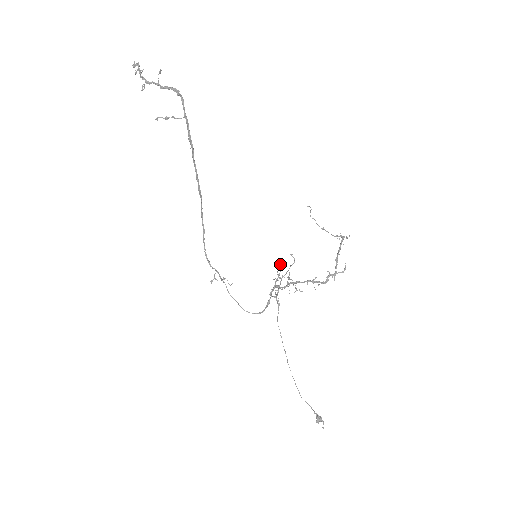
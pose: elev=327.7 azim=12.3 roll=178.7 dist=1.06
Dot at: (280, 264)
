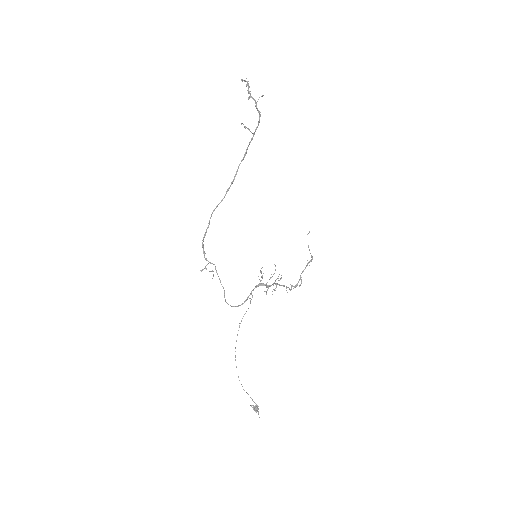
Dot at: occluded
